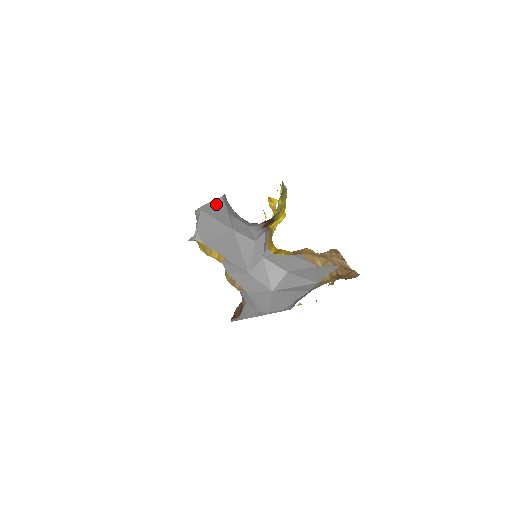
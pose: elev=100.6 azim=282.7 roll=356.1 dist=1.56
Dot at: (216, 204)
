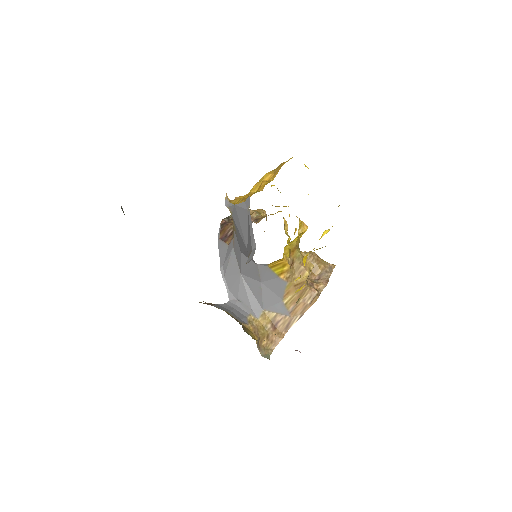
Dot at: (251, 237)
